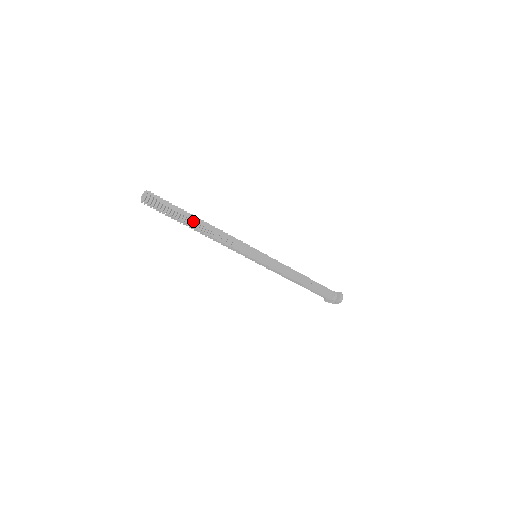
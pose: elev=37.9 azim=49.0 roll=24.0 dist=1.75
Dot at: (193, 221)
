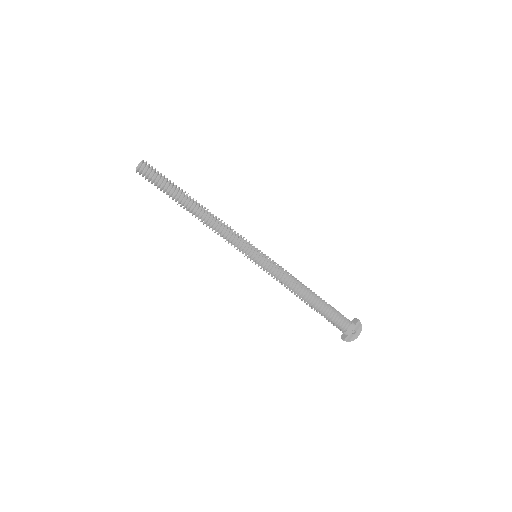
Dot at: (189, 196)
